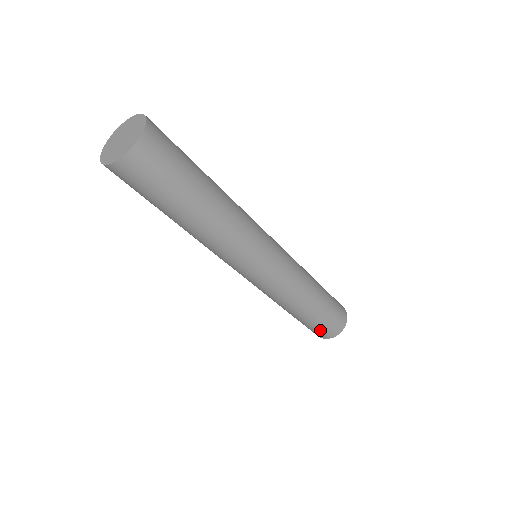
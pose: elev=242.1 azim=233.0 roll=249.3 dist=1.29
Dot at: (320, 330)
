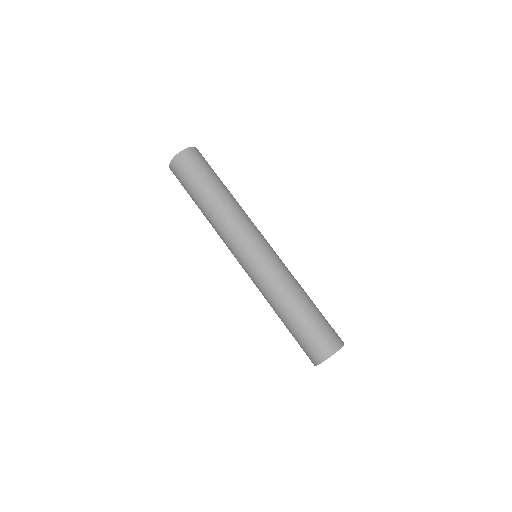
Dot at: (307, 347)
